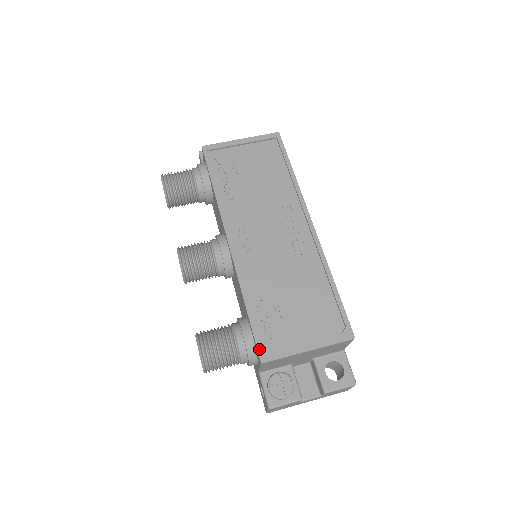
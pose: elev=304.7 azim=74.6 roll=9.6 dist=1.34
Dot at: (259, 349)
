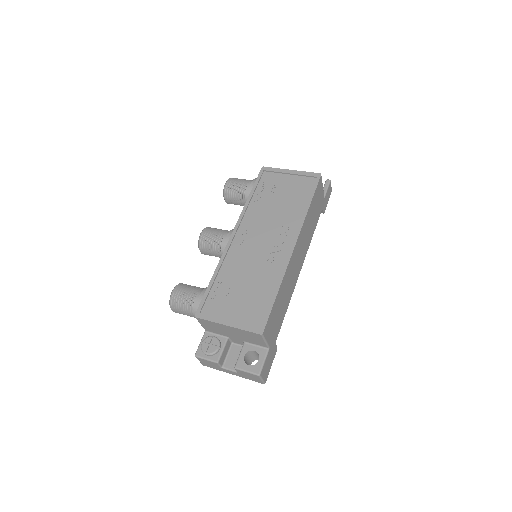
Dot at: (199, 308)
